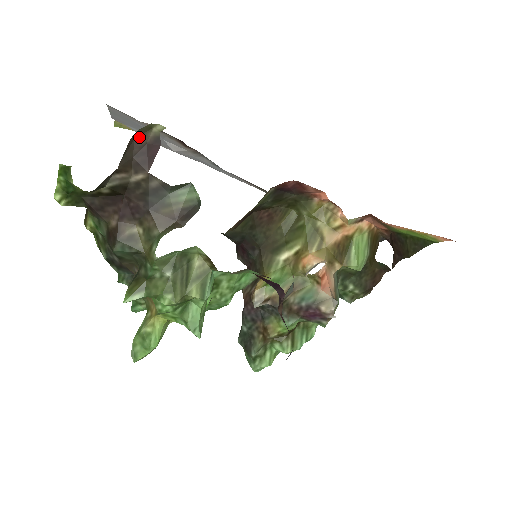
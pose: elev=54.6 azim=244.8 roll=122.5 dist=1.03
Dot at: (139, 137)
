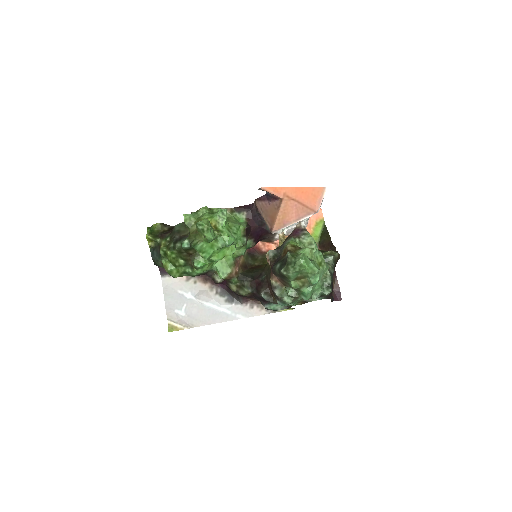
Dot at: occluded
